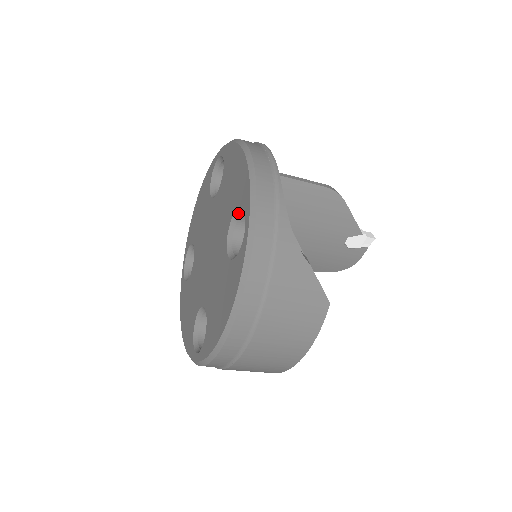
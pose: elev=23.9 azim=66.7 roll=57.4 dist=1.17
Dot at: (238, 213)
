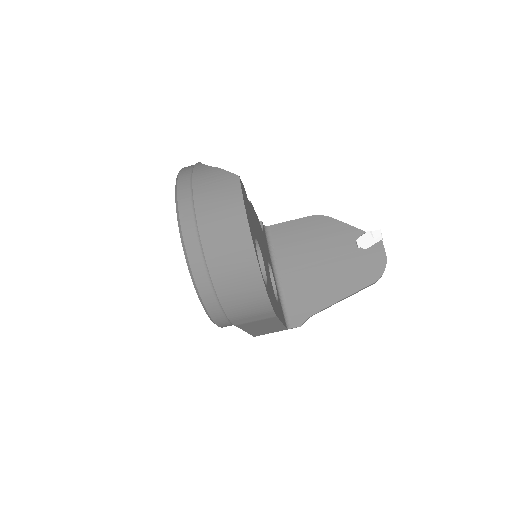
Dot at: occluded
